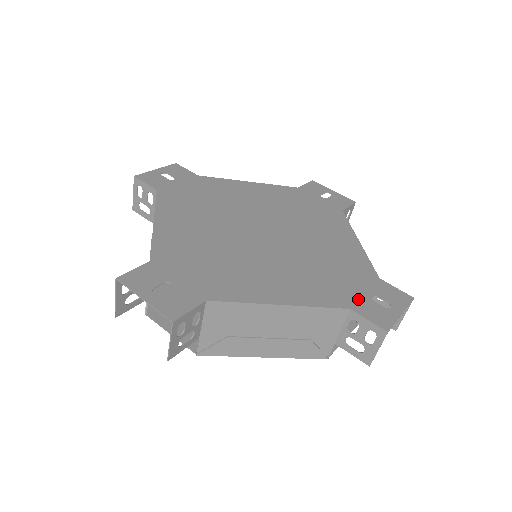
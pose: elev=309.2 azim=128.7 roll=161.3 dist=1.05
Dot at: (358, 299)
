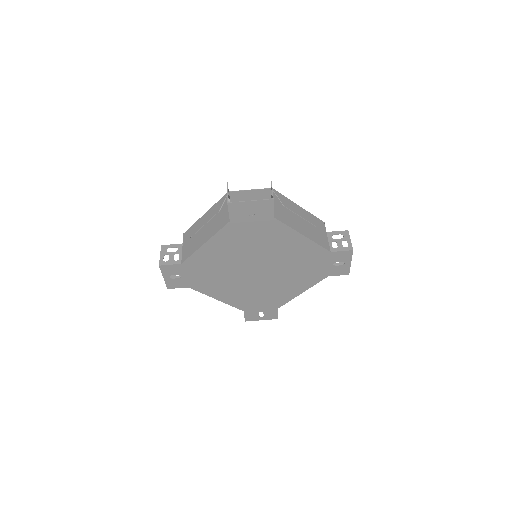
Dot at: (328, 270)
